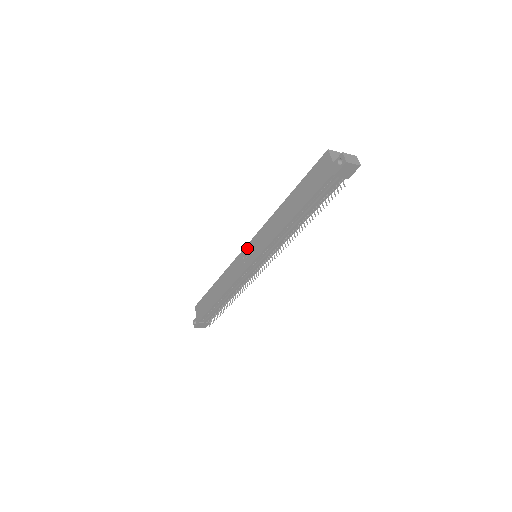
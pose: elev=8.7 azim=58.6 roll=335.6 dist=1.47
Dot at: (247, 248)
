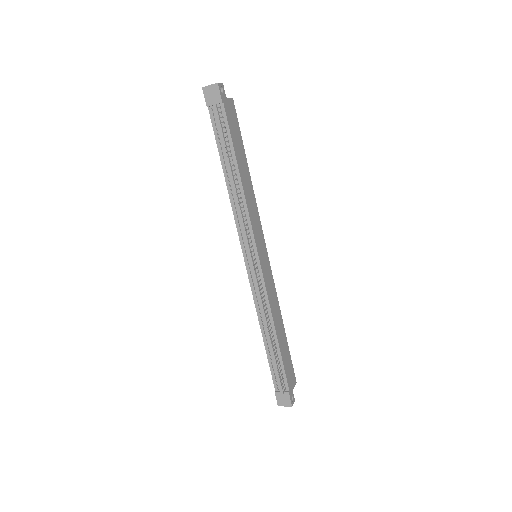
Dot at: occluded
